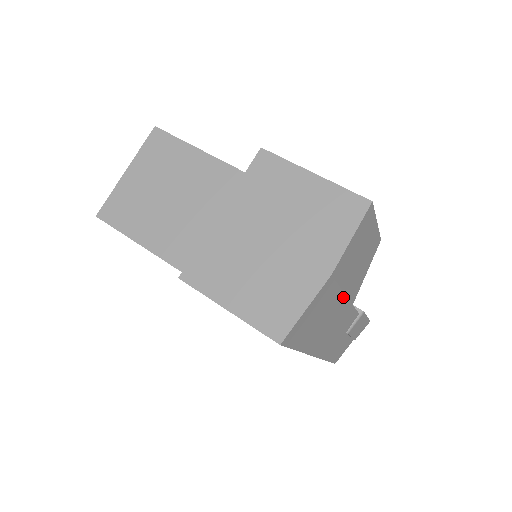
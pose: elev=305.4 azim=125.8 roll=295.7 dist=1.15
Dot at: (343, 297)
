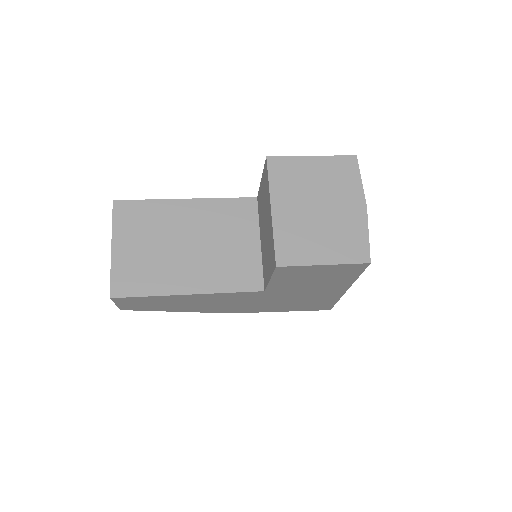
Dot at: occluded
